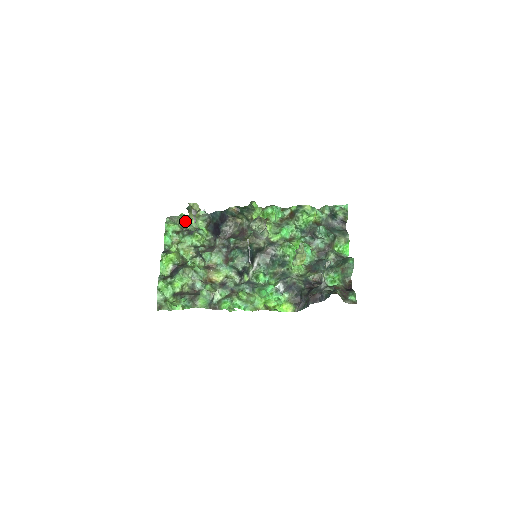
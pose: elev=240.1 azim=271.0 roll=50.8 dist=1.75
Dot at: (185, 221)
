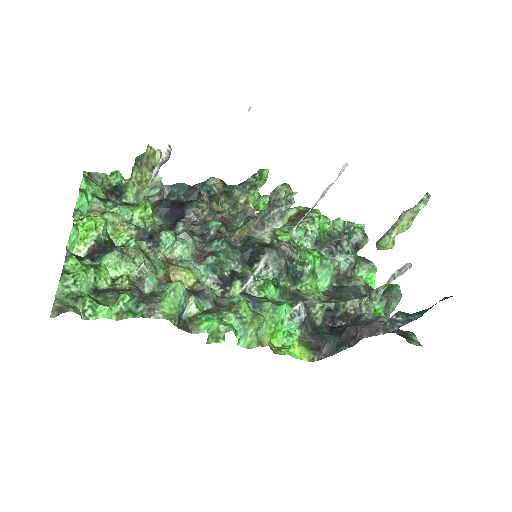
Dot at: (113, 190)
